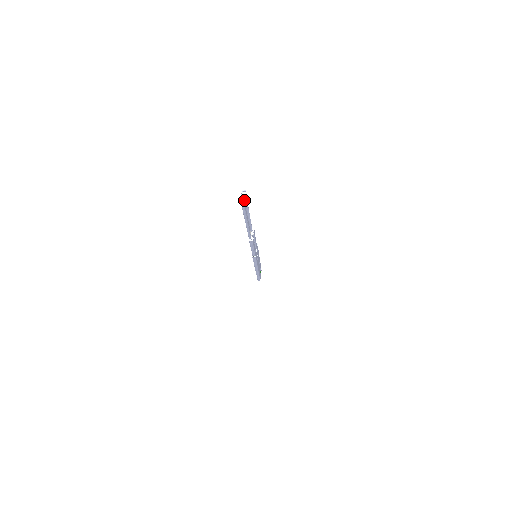
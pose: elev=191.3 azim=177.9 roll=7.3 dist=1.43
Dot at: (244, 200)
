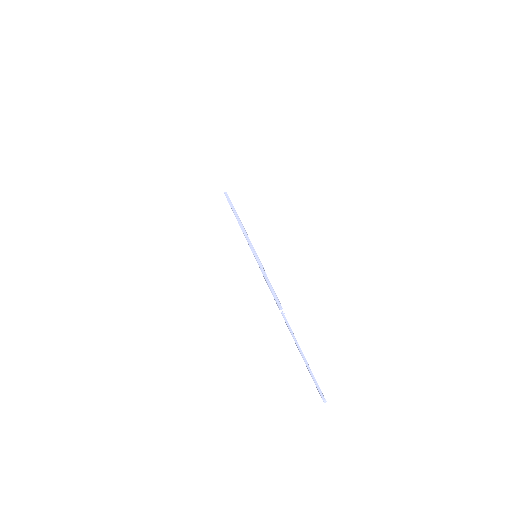
Dot at: (313, 380)
